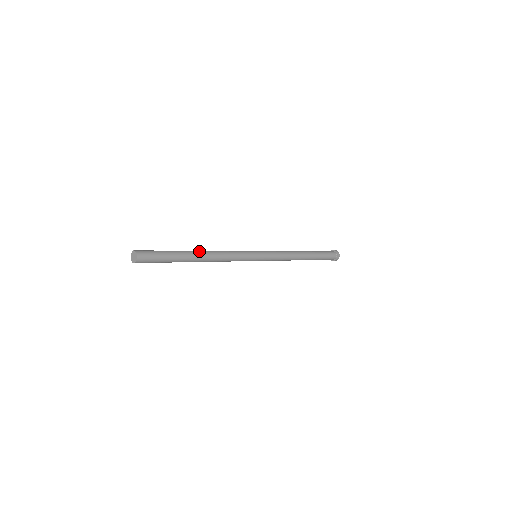
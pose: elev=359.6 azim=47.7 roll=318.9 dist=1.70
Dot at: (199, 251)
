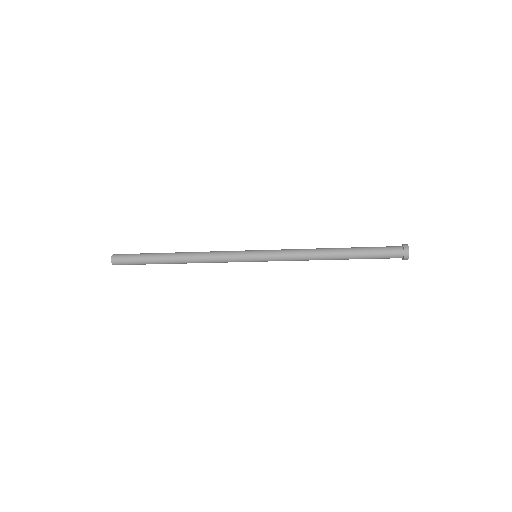
Dot at: occluded
